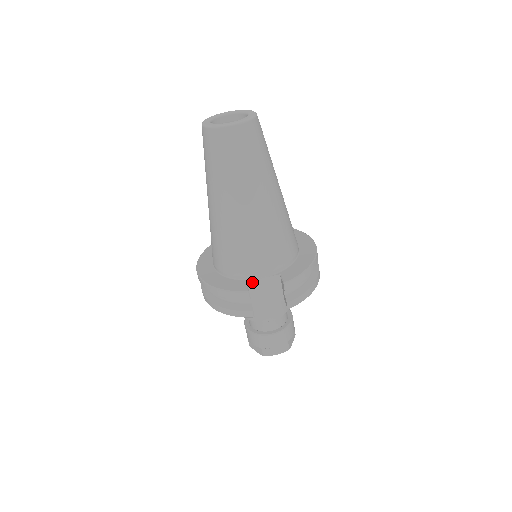
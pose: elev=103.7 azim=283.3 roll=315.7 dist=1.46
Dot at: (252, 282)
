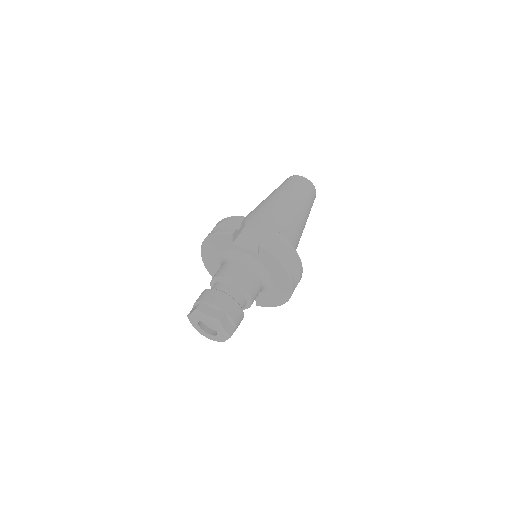
Dot at: (248, 228)
